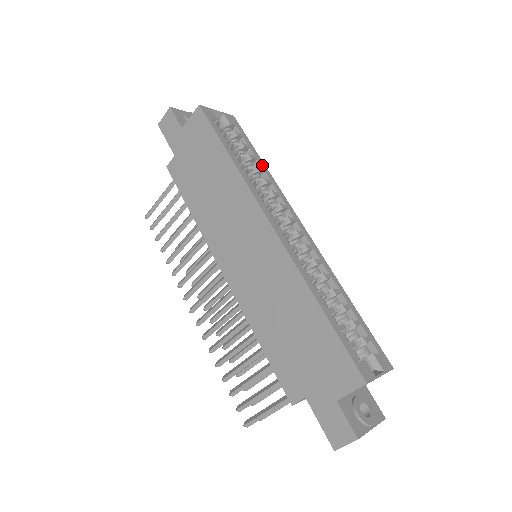
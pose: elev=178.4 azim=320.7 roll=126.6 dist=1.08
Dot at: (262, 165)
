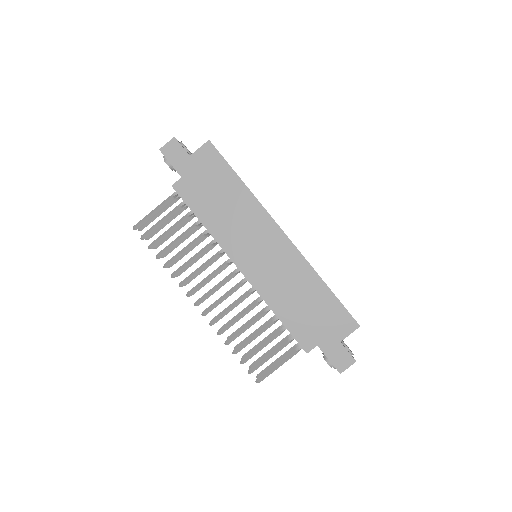
Dot at: occluded
